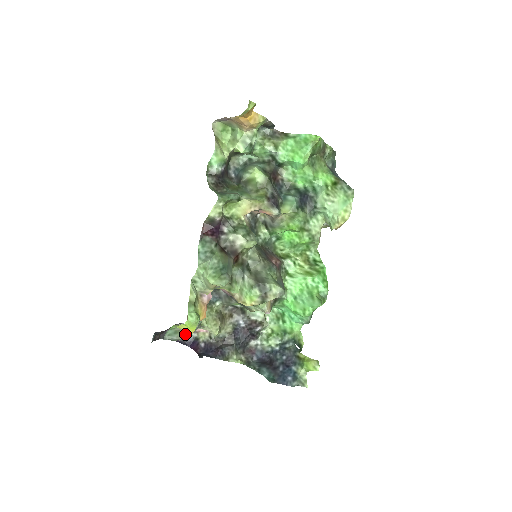
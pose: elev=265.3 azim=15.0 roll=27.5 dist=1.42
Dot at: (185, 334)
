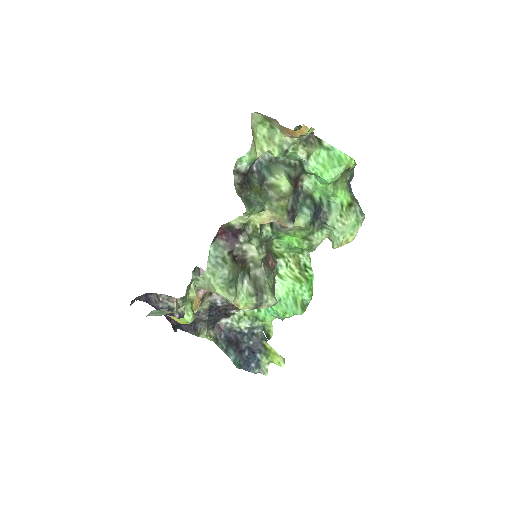
Dot at: (168, 313)
